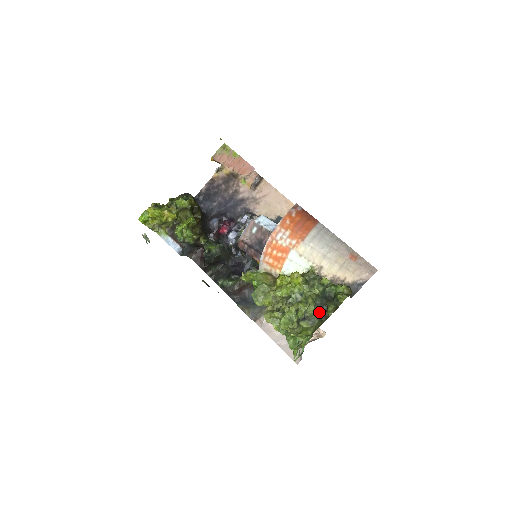
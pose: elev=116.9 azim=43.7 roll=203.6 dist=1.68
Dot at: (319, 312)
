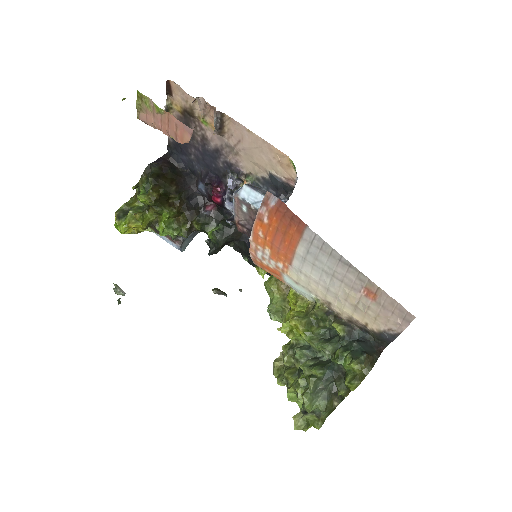
Dot at: (325, 399)
